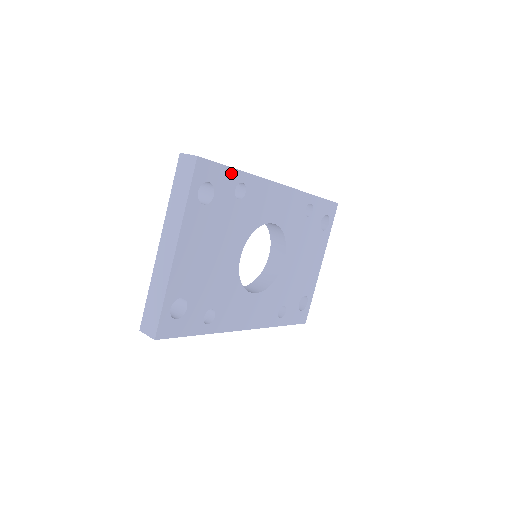
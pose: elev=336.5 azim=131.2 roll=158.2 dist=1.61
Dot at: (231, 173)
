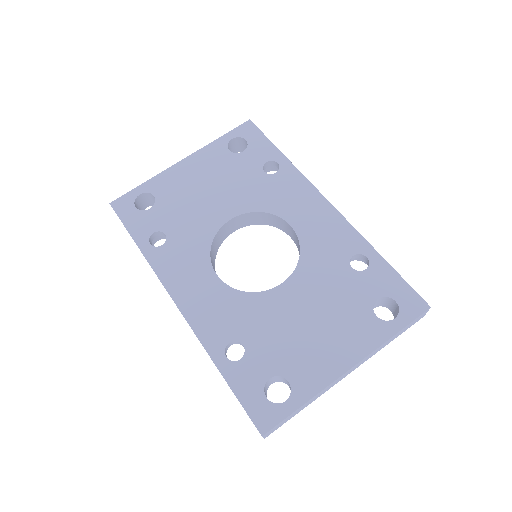
Dot at: (272, 149)
